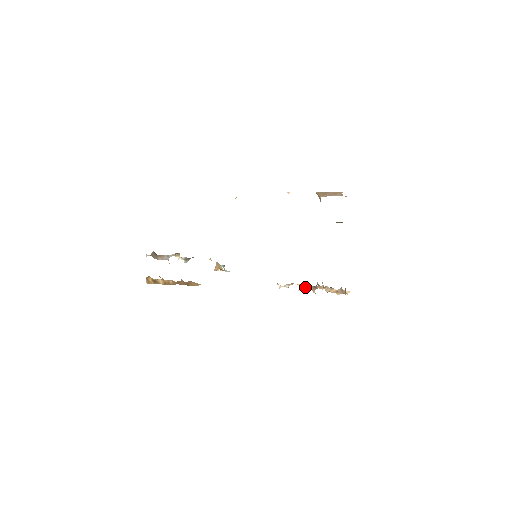
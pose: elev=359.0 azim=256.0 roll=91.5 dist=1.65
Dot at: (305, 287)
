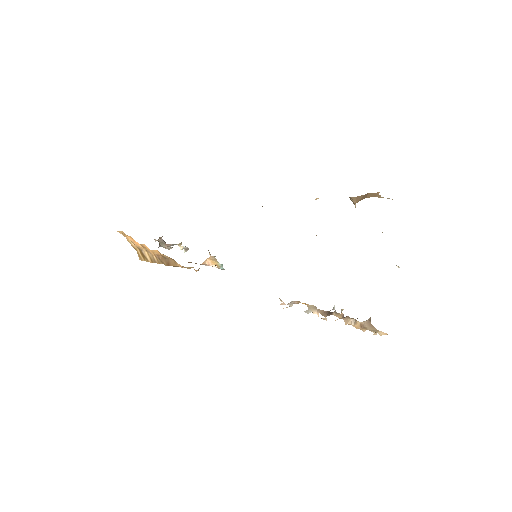
Dot at: (315, 310)
